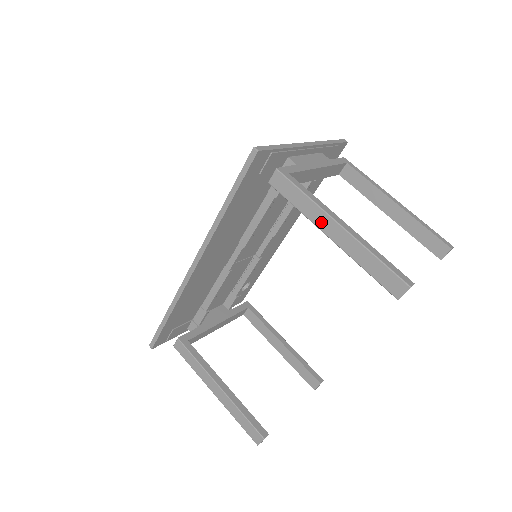
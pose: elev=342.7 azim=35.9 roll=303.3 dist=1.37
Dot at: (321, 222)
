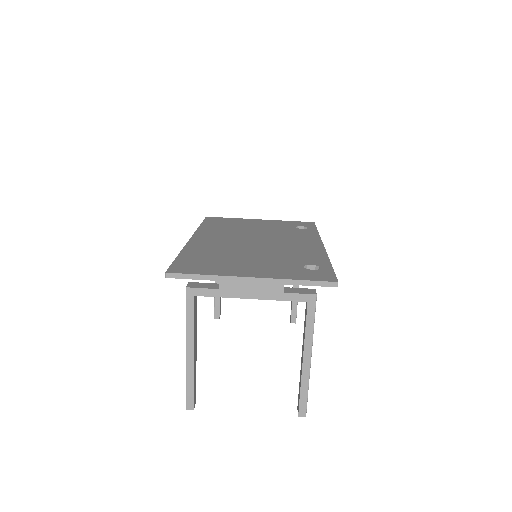
Dot at: occluded
